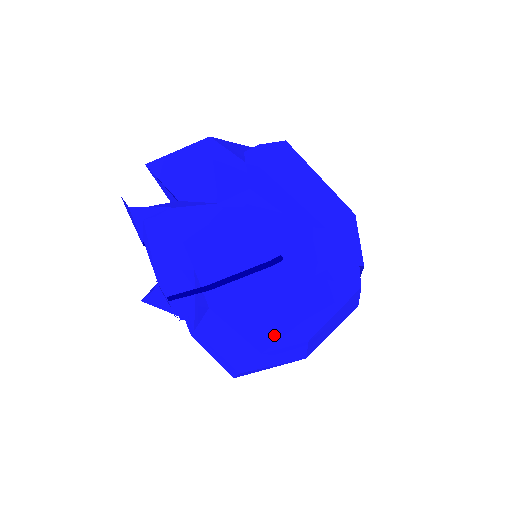
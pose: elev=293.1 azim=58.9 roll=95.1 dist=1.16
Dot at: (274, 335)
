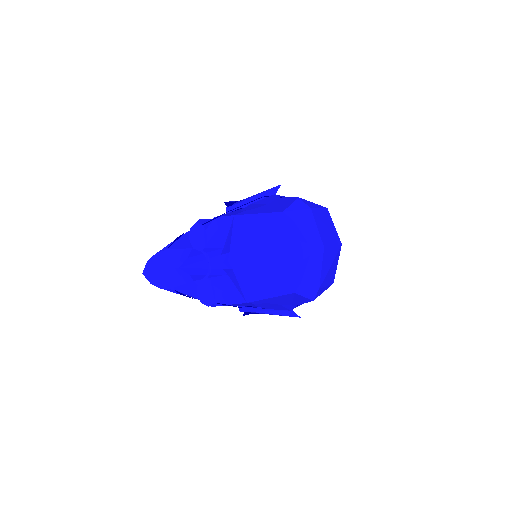
Dot at: (285, 206)
